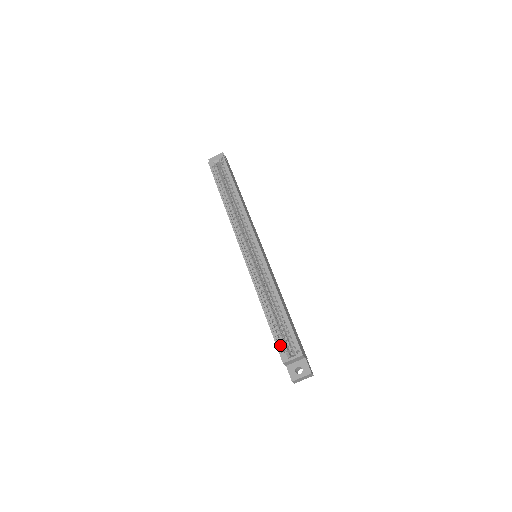
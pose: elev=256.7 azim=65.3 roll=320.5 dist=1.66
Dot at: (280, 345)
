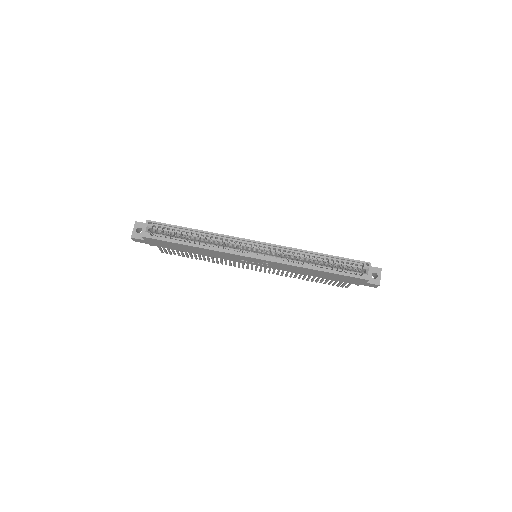
Dot at: (353, 275)
